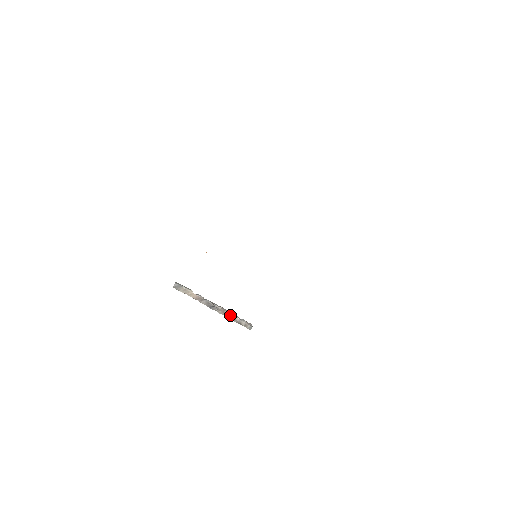
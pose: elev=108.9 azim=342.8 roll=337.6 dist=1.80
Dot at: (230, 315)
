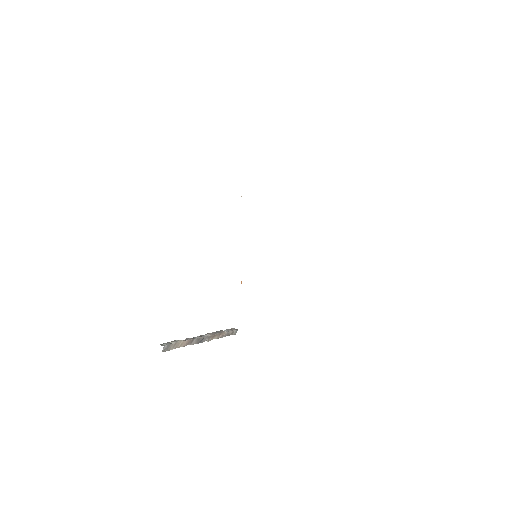
Dot at: (219, 335)
